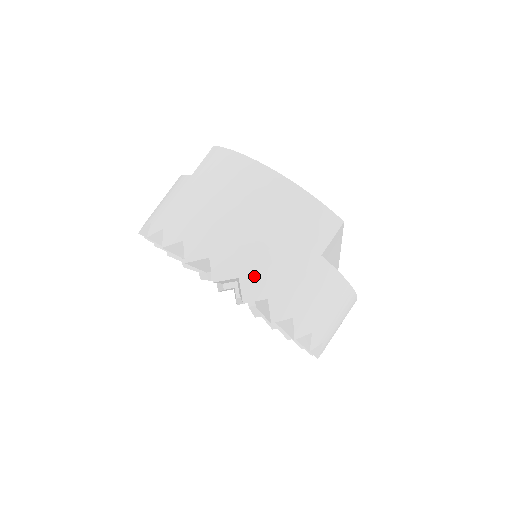
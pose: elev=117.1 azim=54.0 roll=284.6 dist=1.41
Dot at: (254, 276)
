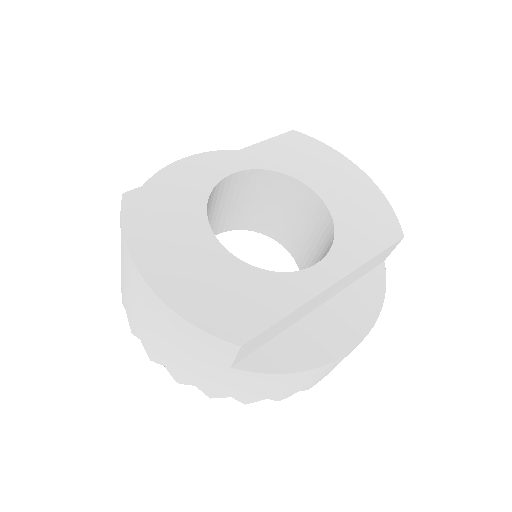
Dot at: (174, 369)
